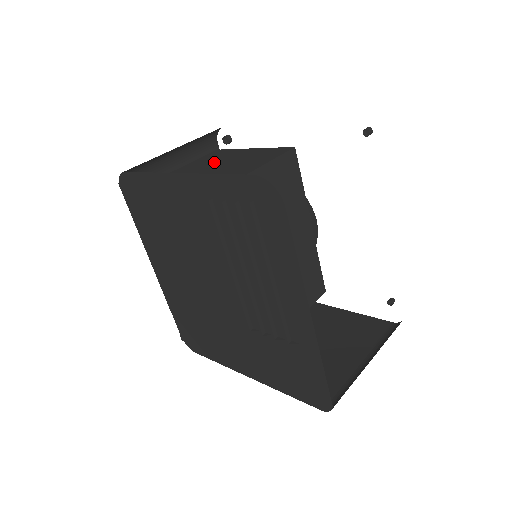
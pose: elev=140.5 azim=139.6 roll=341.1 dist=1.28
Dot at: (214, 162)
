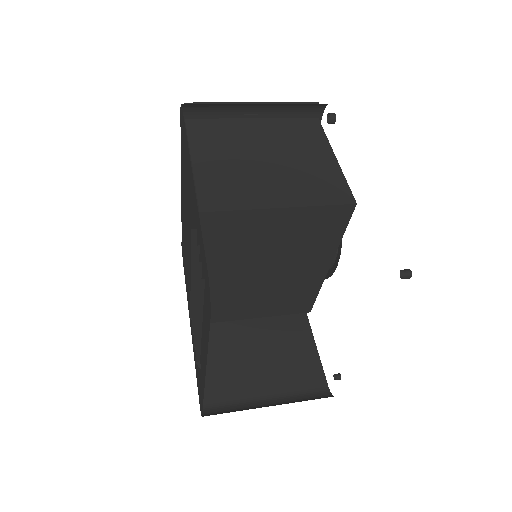
Dot at: (286, 144)
